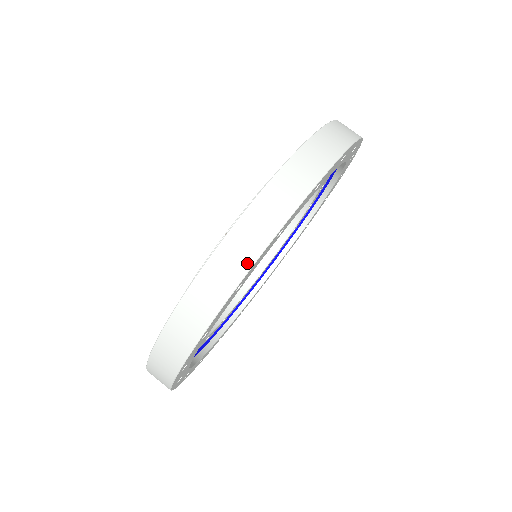
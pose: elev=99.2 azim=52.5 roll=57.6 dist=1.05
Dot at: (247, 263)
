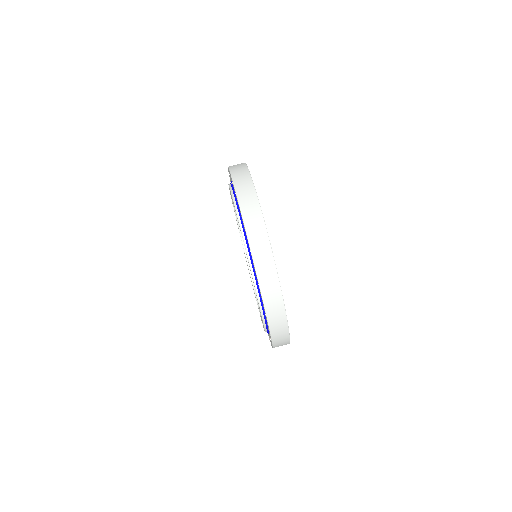
Dot at: (247, 174)
